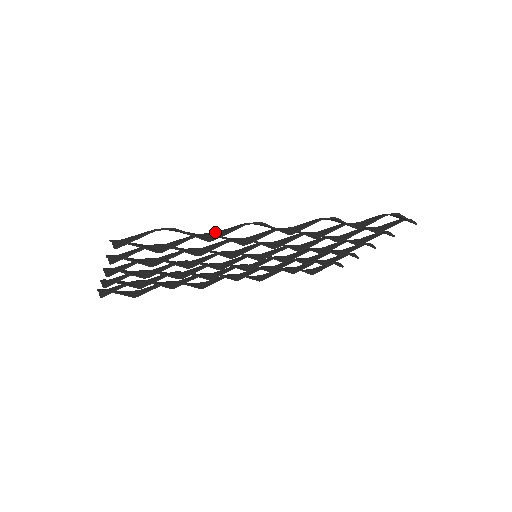
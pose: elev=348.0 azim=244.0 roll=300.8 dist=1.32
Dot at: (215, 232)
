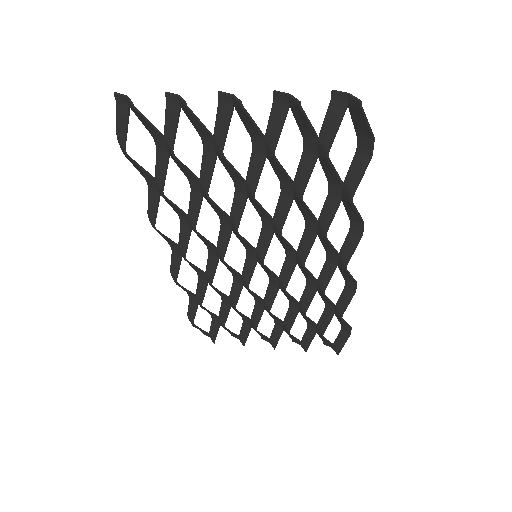
Dot at: (344, 199)
